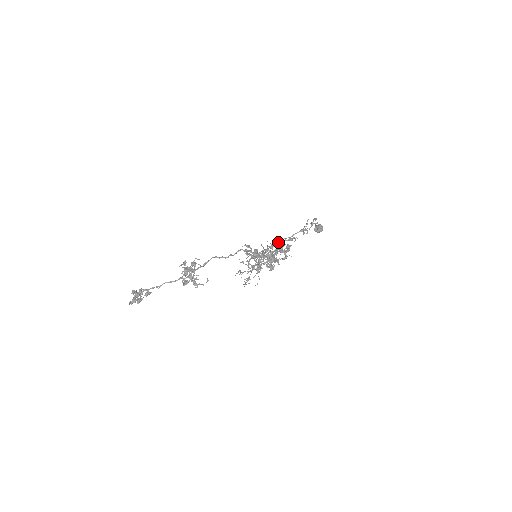
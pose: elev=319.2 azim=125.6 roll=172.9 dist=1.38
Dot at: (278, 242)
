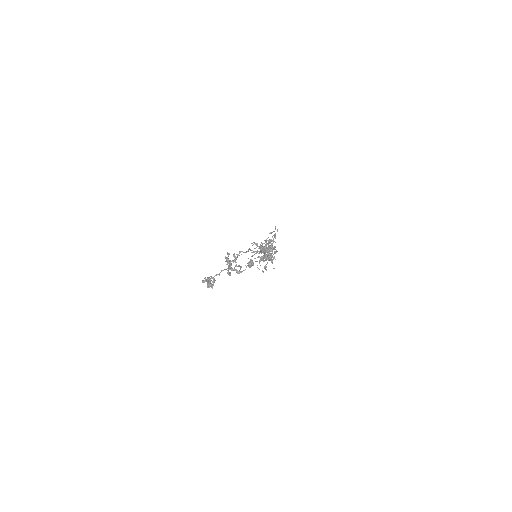
Dot at: occluded
